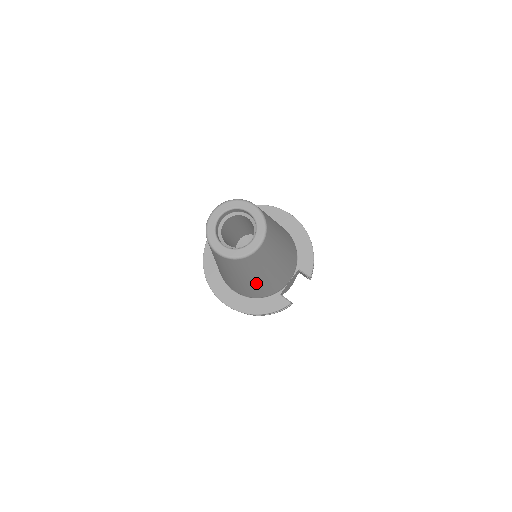
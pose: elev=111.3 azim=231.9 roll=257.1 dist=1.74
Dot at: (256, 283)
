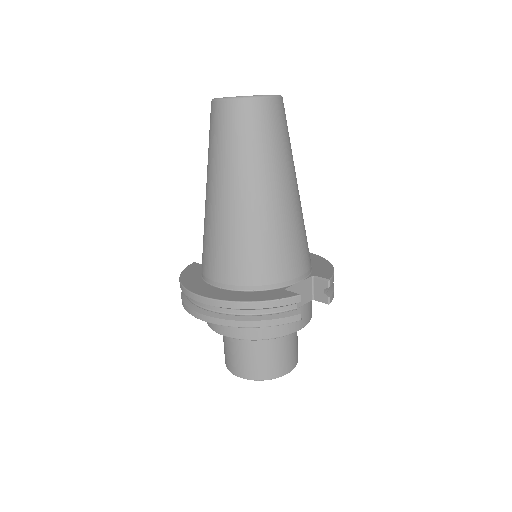
Dot at: (255, 210)
